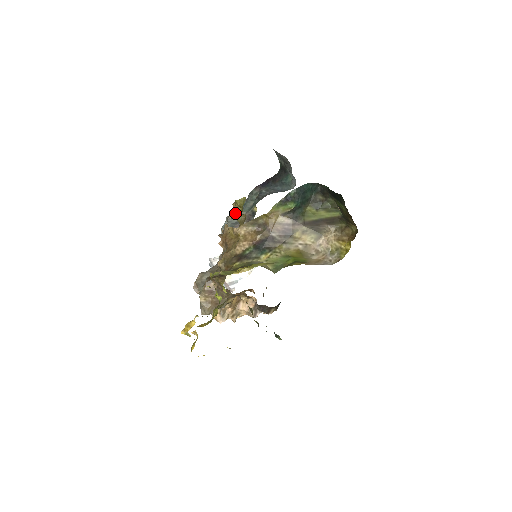
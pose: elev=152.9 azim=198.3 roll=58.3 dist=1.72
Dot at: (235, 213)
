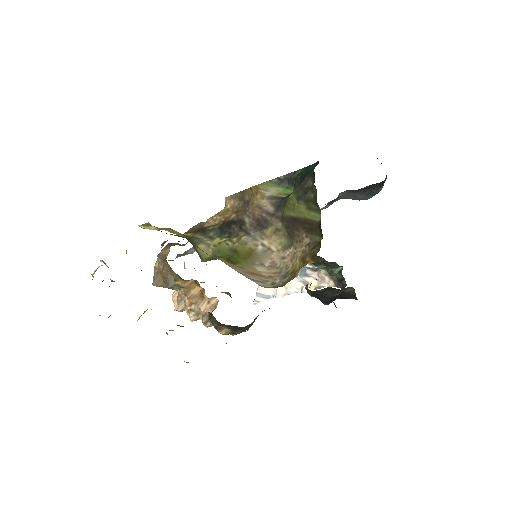
Dot at: occluded
